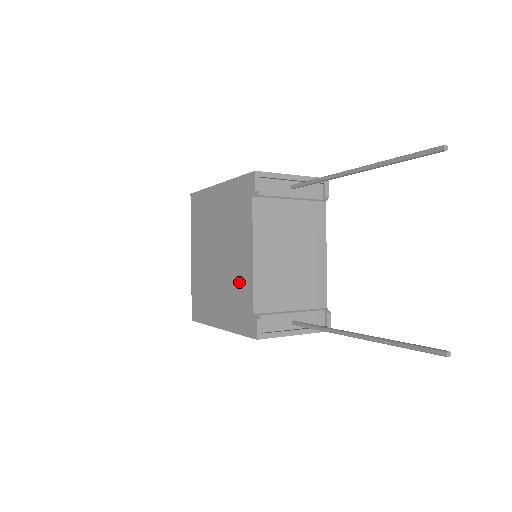
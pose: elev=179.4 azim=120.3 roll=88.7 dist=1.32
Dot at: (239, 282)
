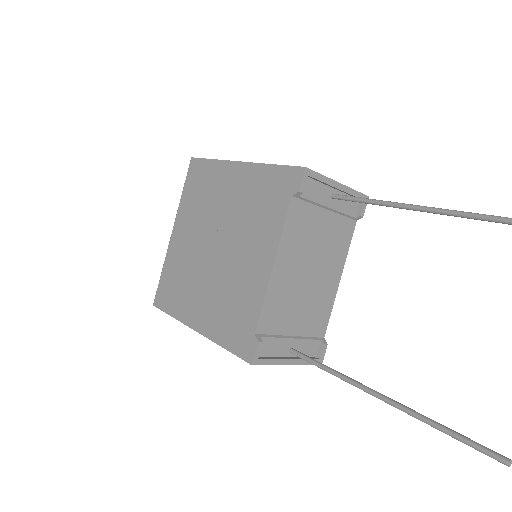
Dot at: (242, 289)
